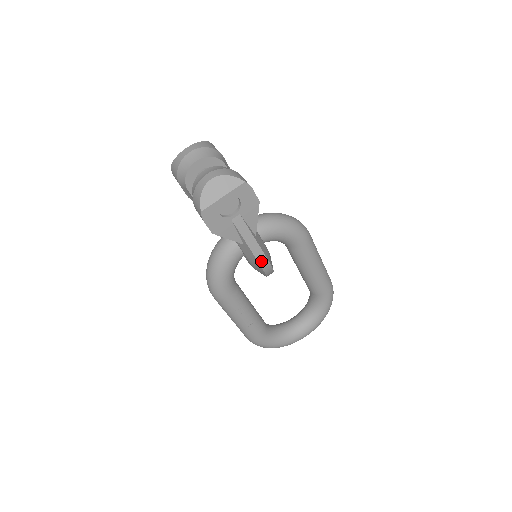
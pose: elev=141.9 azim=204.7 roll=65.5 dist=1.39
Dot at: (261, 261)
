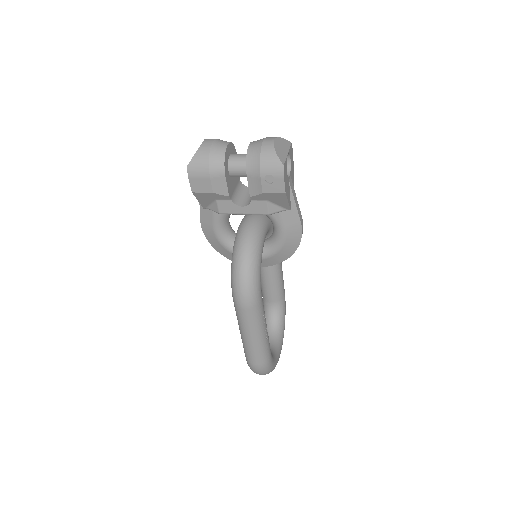
Dot at: (302, 227)
